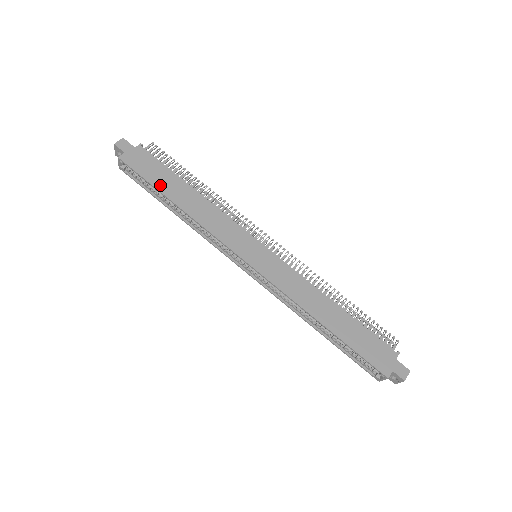
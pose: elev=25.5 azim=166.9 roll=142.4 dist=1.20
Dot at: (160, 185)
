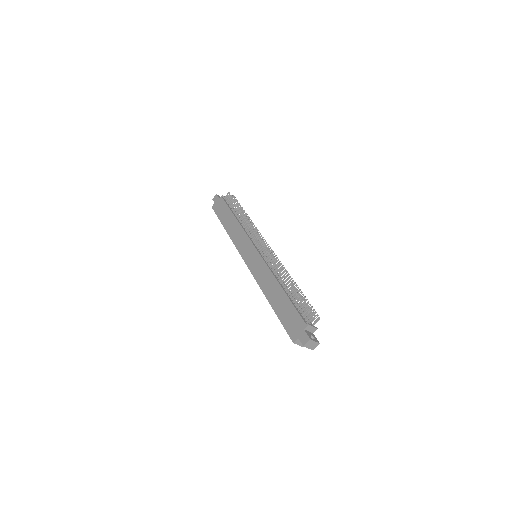
Dot at: (222, 219)
